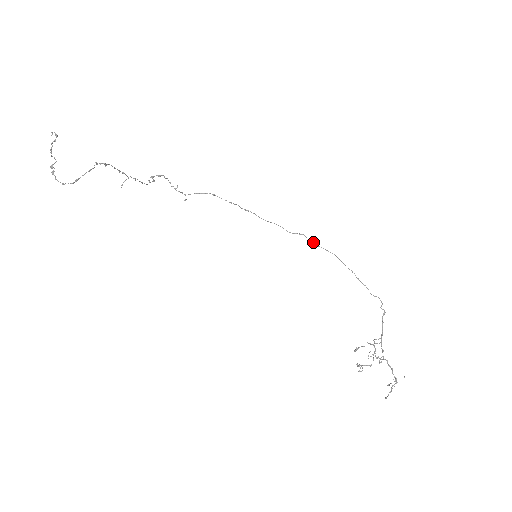
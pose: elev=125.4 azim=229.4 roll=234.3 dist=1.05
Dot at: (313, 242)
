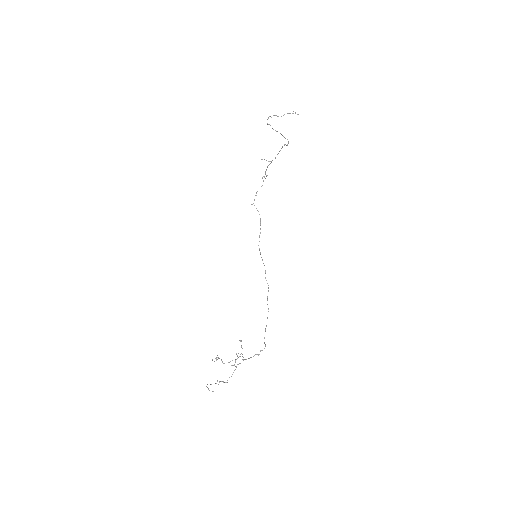
Dot at: occluded
